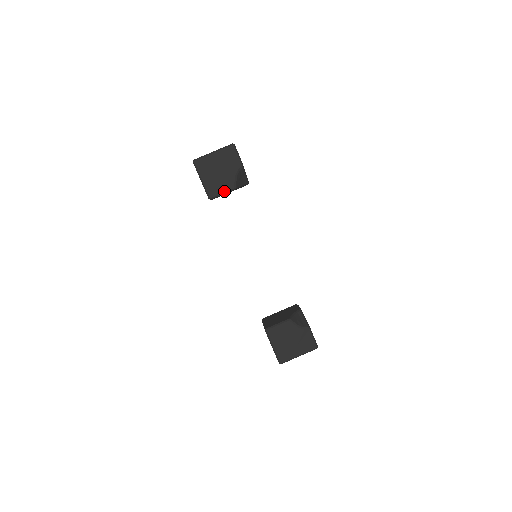
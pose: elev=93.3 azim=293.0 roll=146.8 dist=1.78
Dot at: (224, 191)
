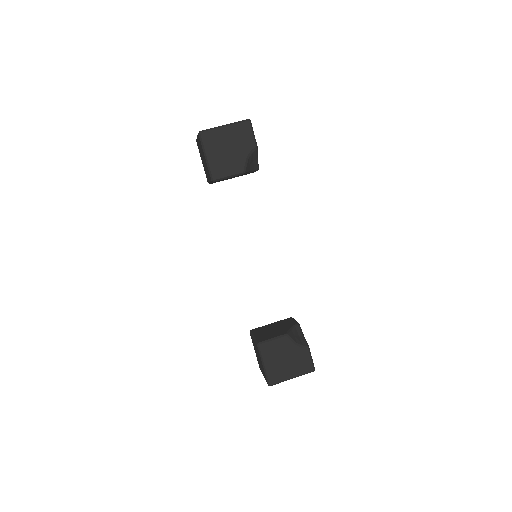
Dot at: (231, 174)
